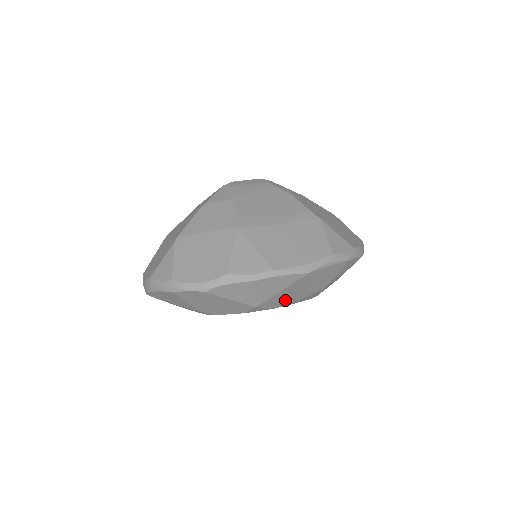
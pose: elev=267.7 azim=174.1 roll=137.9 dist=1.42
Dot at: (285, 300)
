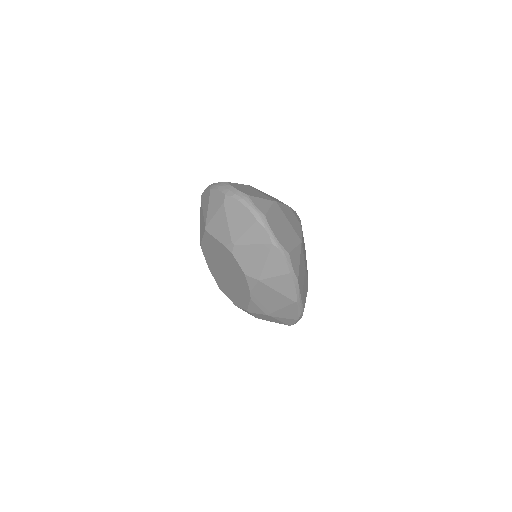
Dot at: (261, 296)
